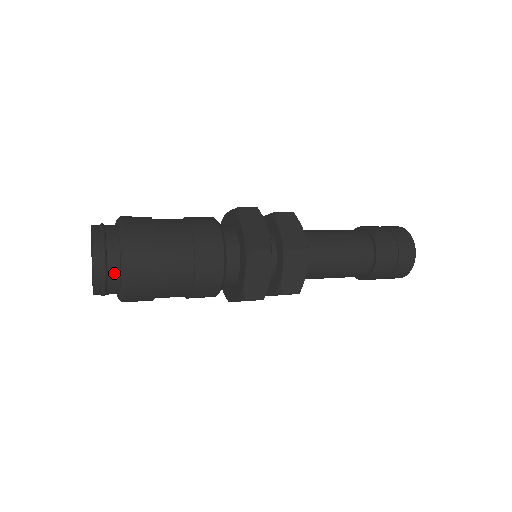
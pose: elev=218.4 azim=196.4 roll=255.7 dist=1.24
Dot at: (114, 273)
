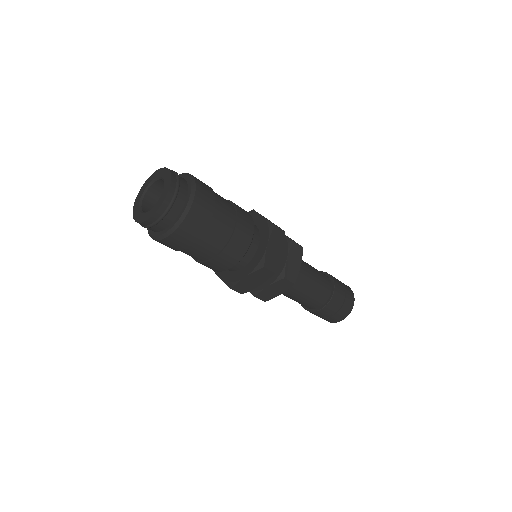
Dot at: (182, 197)
